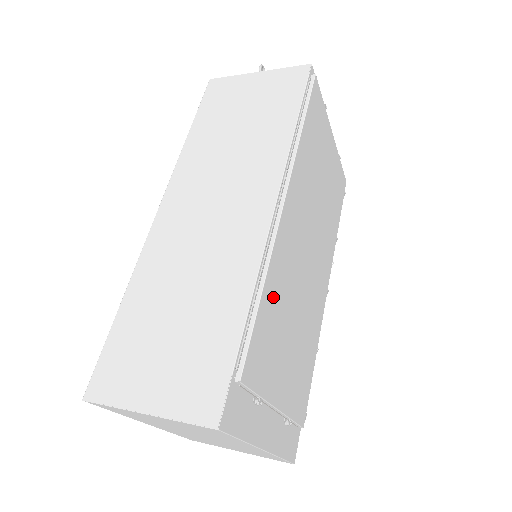
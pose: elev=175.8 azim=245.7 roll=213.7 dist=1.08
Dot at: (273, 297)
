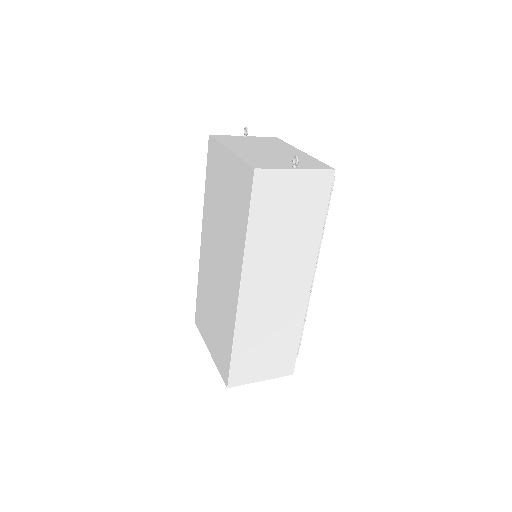
Dot at: occluded
